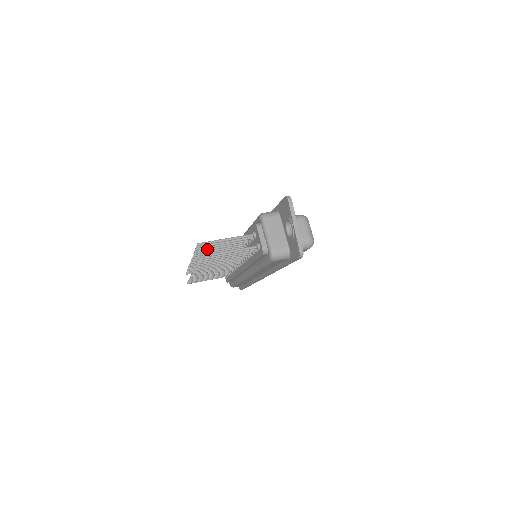
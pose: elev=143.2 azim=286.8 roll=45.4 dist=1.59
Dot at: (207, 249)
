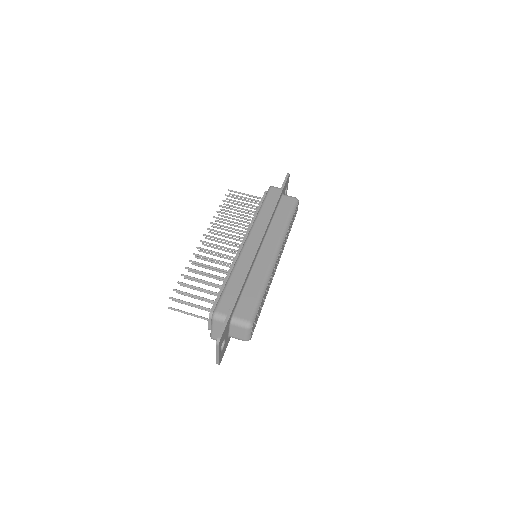
Dot at: (191, 278)
